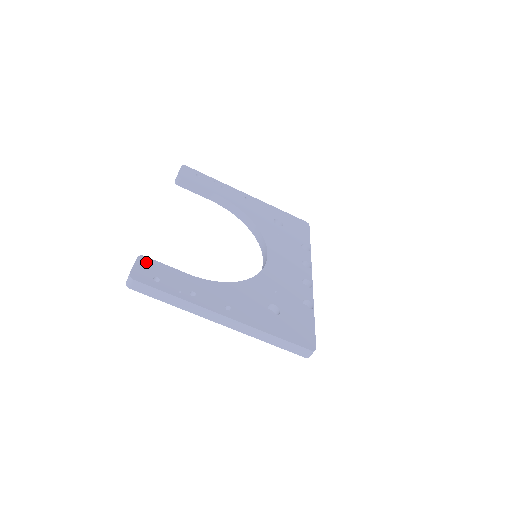
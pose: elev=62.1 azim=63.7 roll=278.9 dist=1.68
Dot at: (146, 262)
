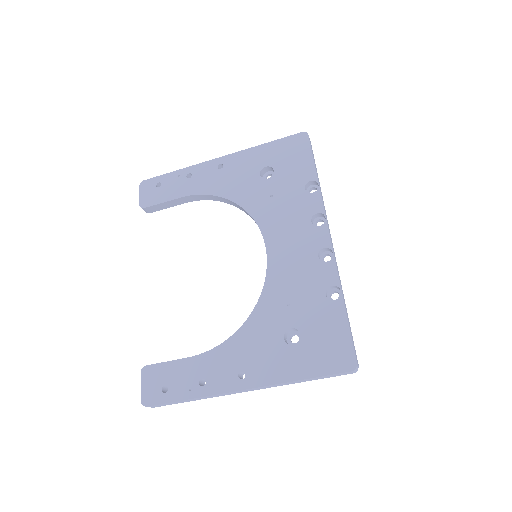
Dot at: (149, 373)
